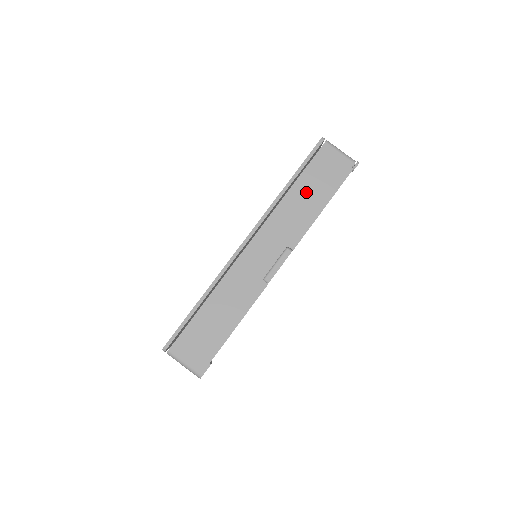
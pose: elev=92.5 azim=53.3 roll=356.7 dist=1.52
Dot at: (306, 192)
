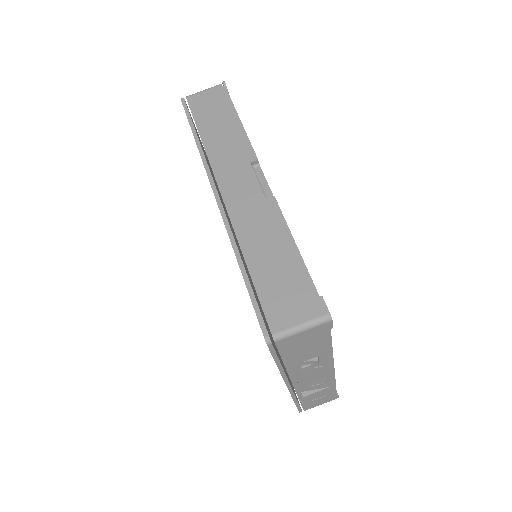
Dot at: (214, 128)
